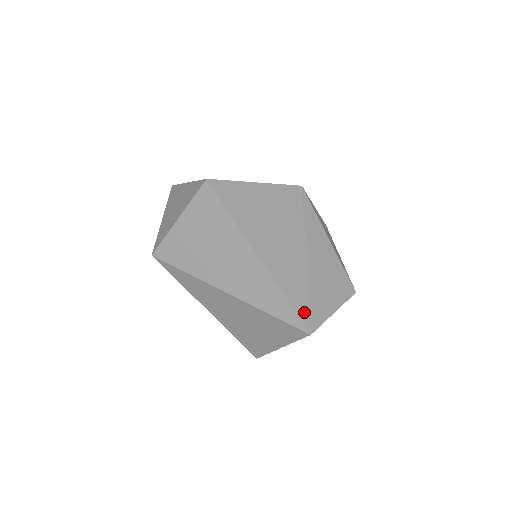
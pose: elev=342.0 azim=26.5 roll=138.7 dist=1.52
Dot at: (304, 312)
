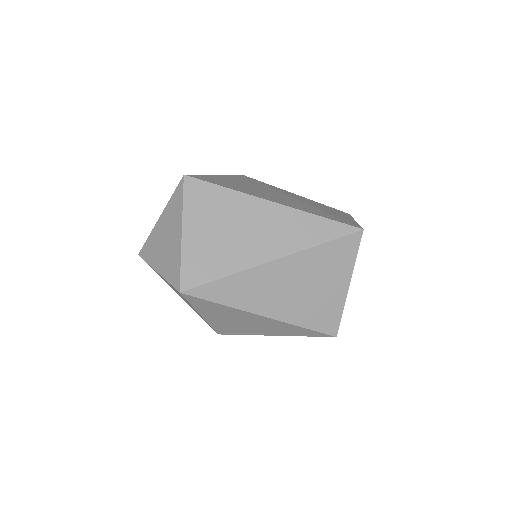
Dot at: (342, 221)
